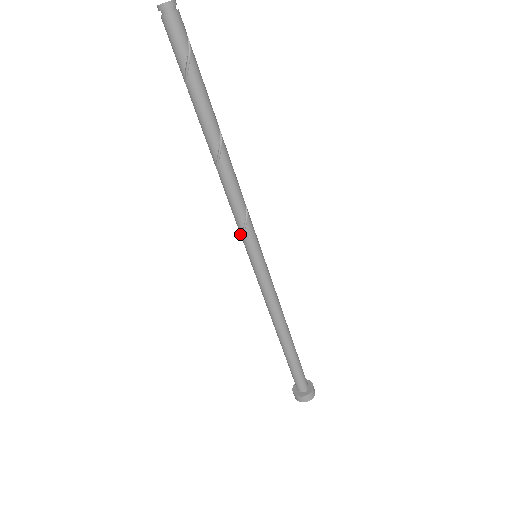
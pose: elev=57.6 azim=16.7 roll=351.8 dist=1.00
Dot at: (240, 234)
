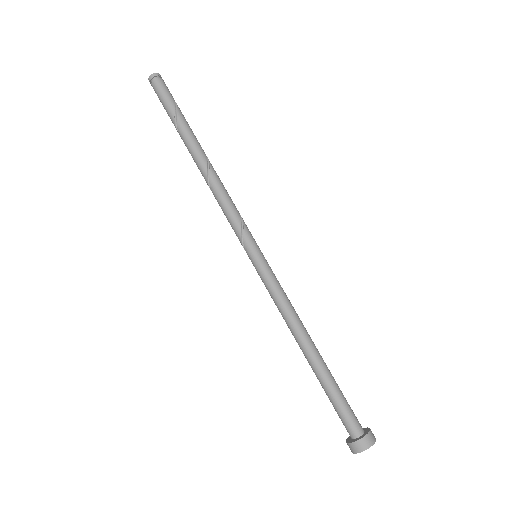
Dot at: (238, 232)
